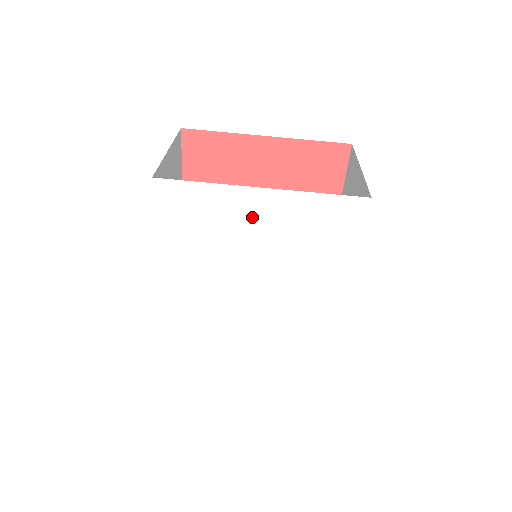
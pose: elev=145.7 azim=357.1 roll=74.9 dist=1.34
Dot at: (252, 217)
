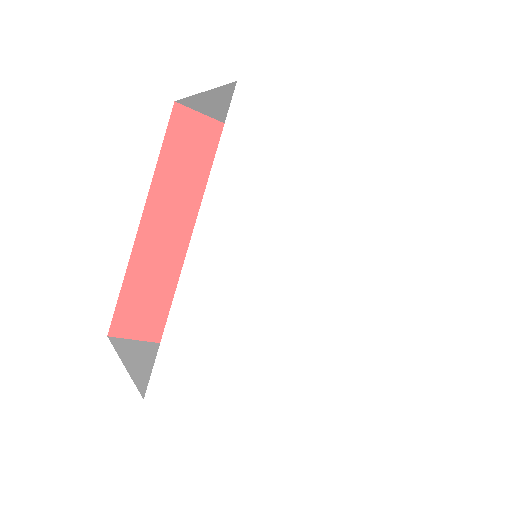
Dot at: (320, 166)
